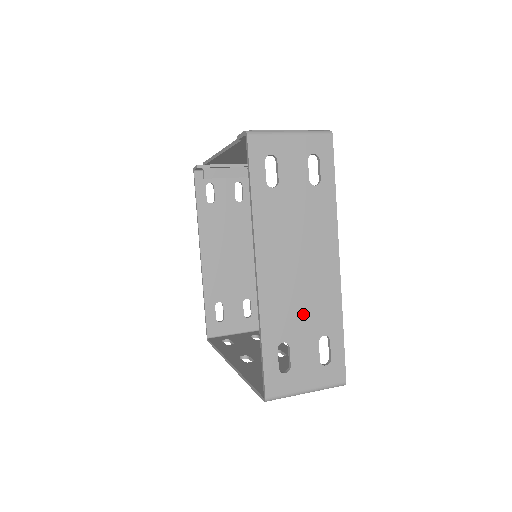
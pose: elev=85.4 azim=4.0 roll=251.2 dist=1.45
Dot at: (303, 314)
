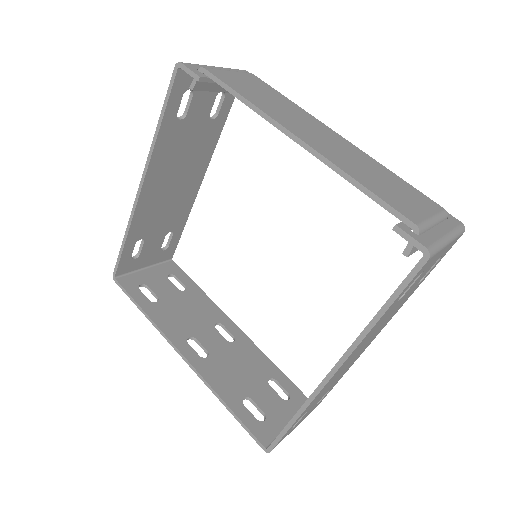
Dot at: occluded
